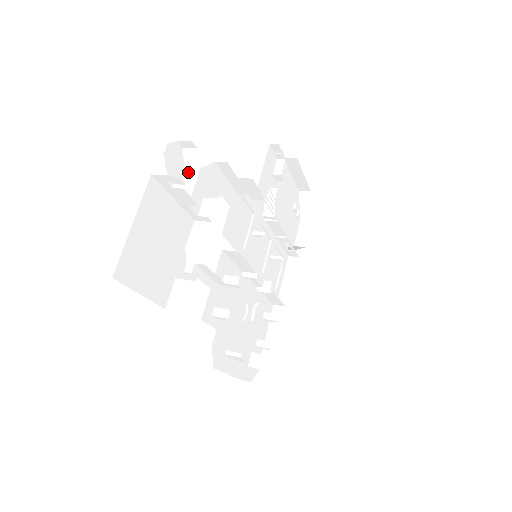
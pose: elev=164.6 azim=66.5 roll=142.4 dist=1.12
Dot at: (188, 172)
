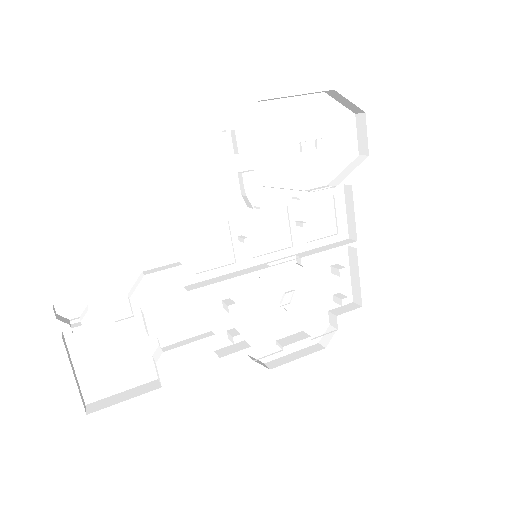
Dot at: (87, 305)
